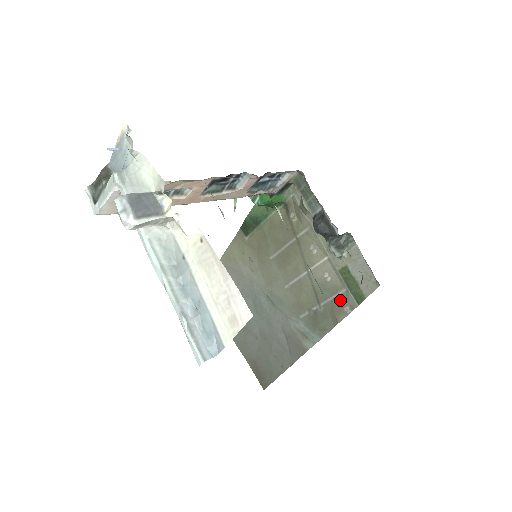
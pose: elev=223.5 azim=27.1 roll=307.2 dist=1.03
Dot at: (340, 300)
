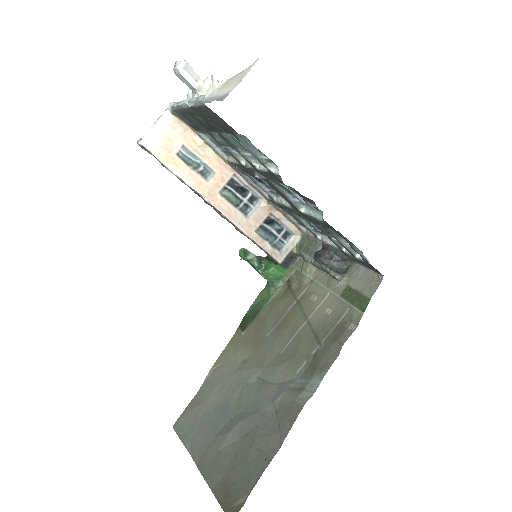
Dot at: (343, 323)
